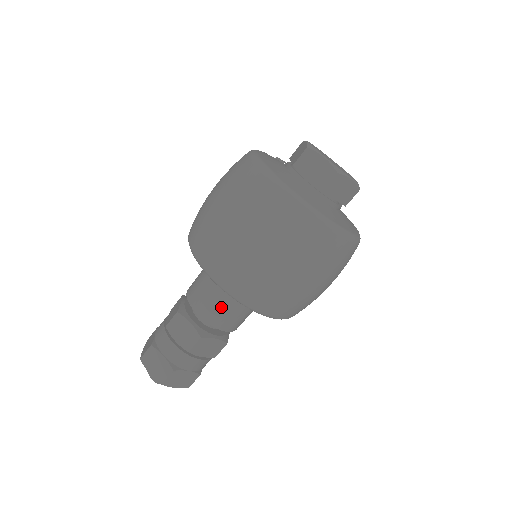
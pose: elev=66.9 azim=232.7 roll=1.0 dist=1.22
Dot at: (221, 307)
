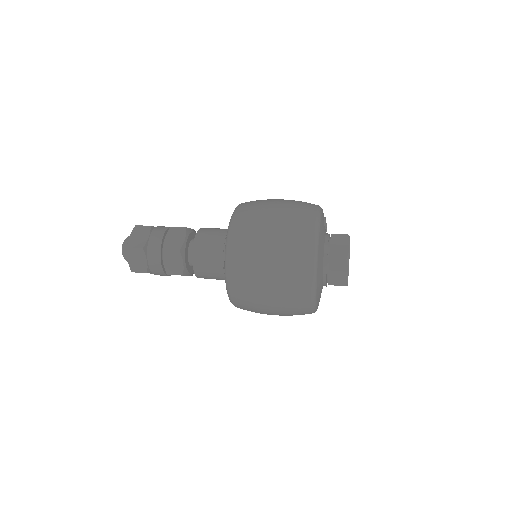
Dot at: (211, 274)
